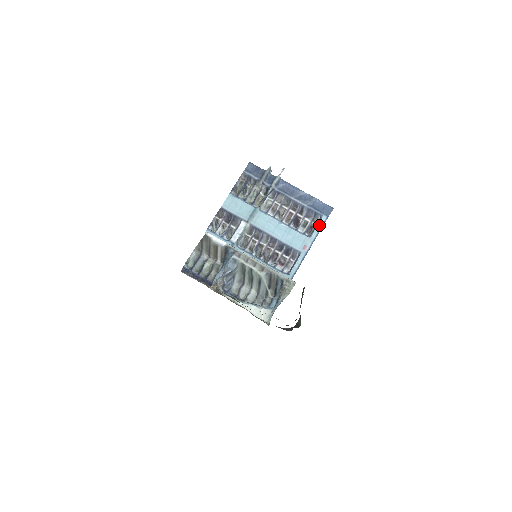
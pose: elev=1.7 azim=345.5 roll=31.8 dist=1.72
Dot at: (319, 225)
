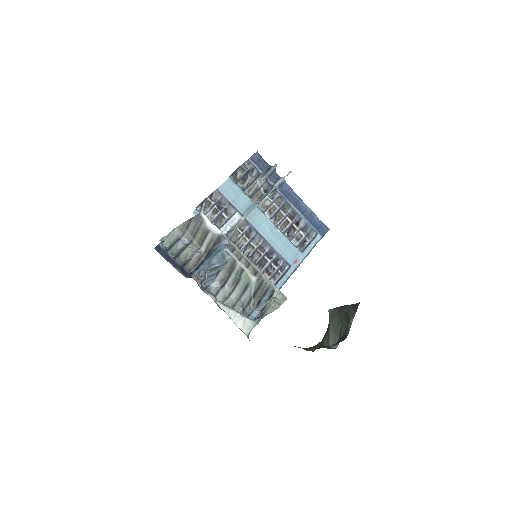
Dot at: (313, 243)
